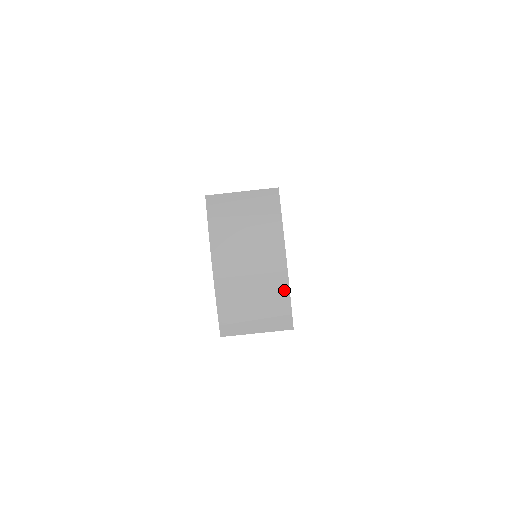
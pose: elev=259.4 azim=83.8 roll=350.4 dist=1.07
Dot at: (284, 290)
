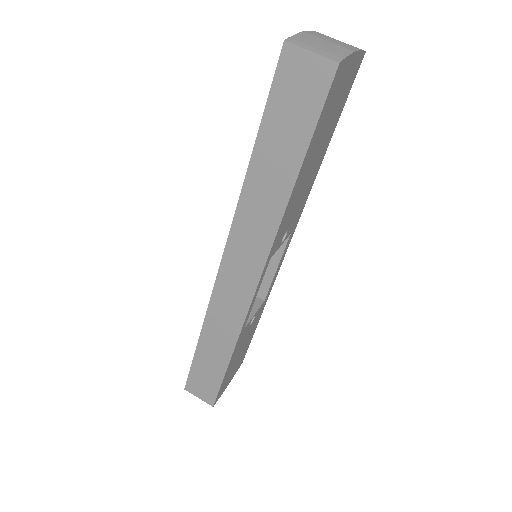
Dot at: (346, 53)
